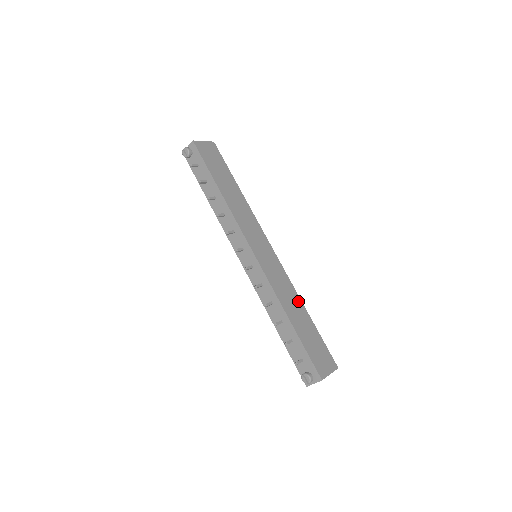
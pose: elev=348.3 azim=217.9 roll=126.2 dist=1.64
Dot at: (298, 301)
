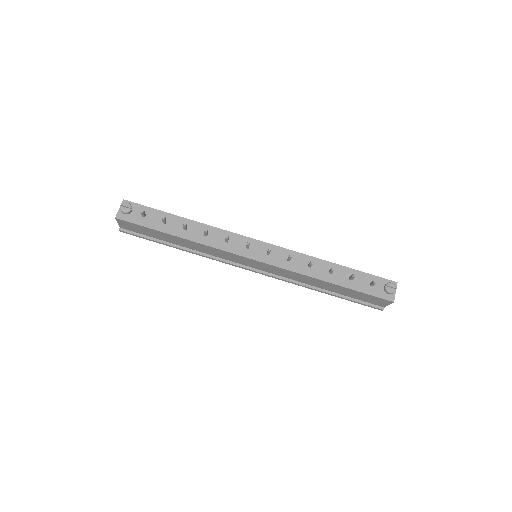
Dot at: occluded
